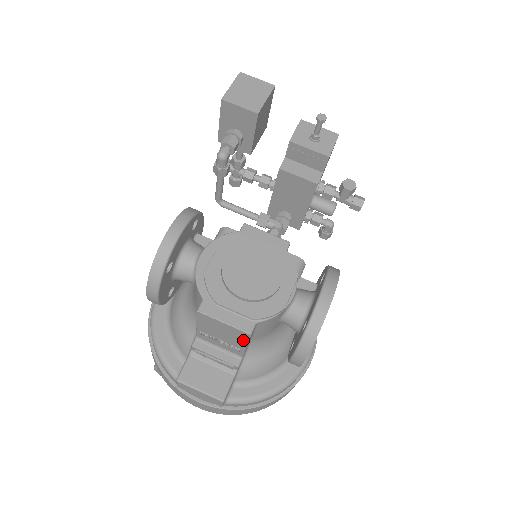
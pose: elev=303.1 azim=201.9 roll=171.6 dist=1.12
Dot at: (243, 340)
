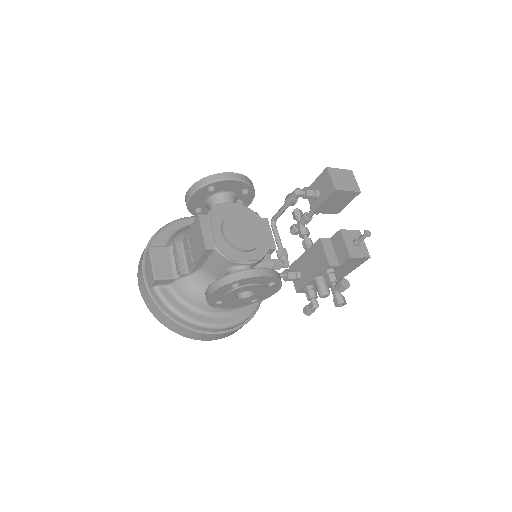
Dot at: (200, 253)
